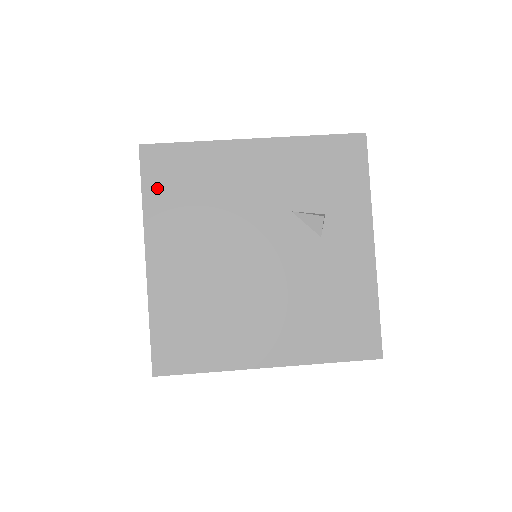
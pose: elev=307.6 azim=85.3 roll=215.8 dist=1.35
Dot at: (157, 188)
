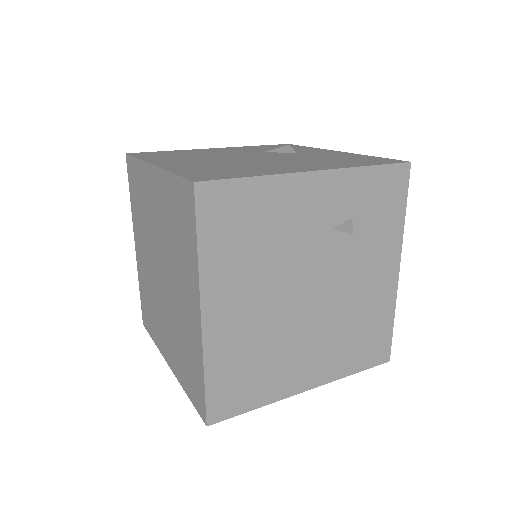
Dot at: (148, 156)
